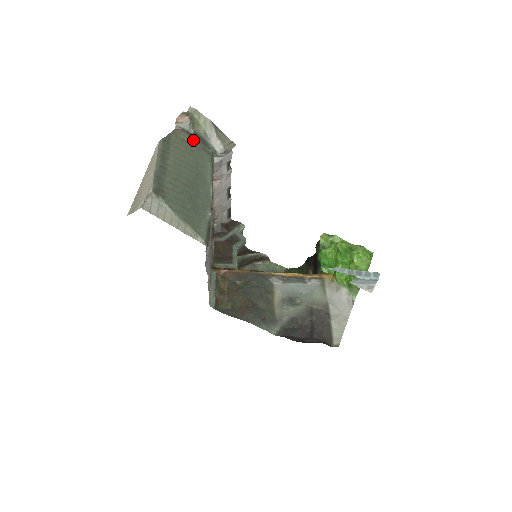
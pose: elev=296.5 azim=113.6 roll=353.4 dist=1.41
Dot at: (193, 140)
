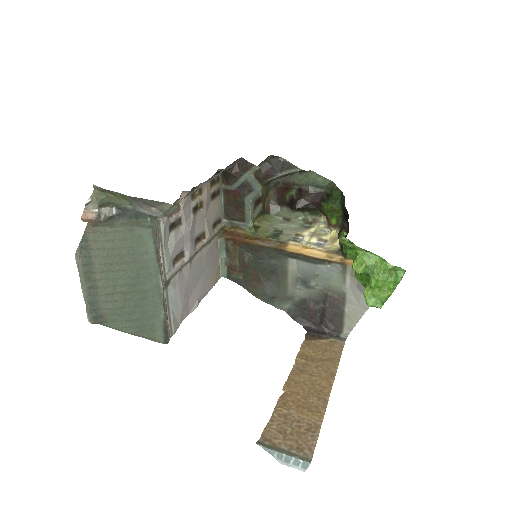
Dot at: (118, 222)
